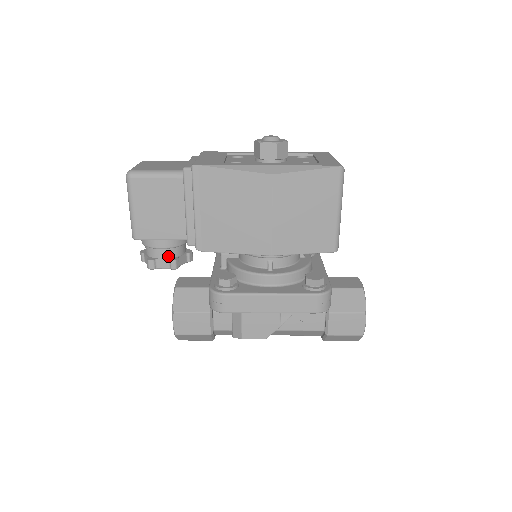
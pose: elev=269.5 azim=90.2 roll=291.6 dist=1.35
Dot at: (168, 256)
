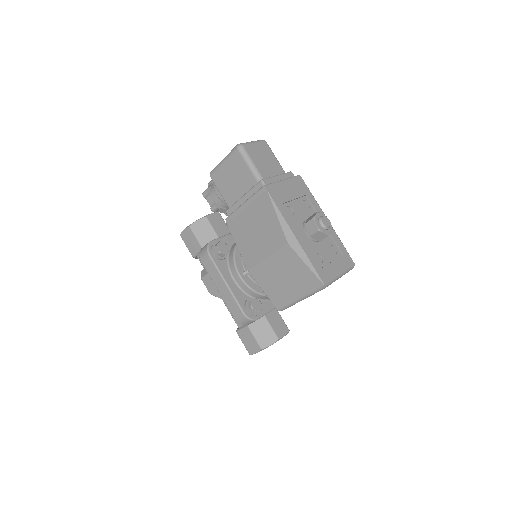
Dot at: (216, 201)
